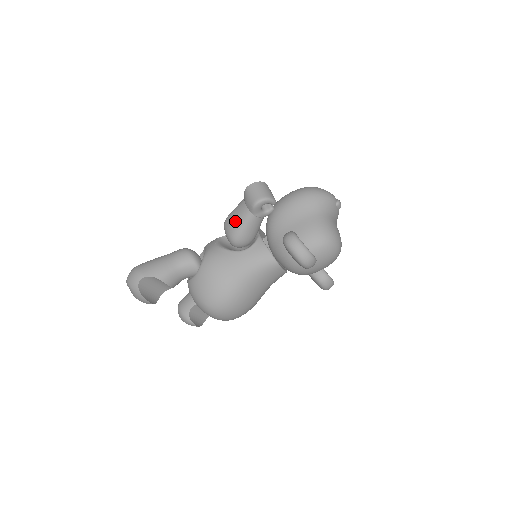
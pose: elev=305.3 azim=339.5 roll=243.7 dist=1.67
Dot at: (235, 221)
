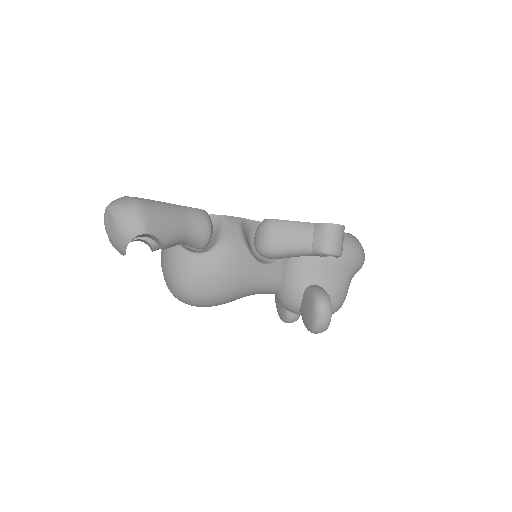
Dot at: (287, 239)
